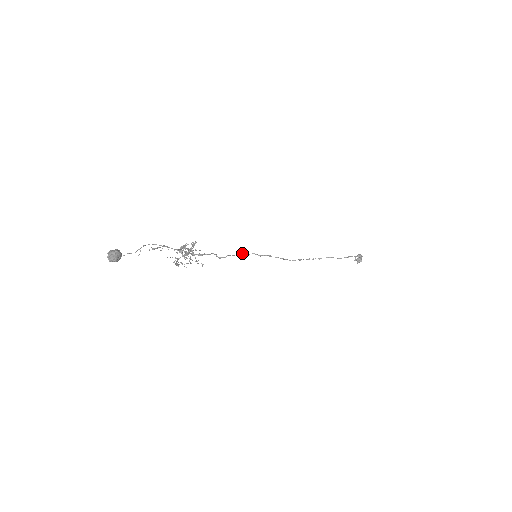
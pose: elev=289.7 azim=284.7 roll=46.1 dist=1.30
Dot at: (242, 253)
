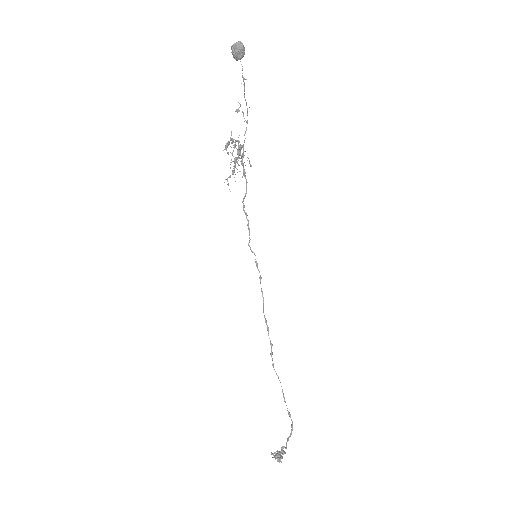
Dot at: occluded
